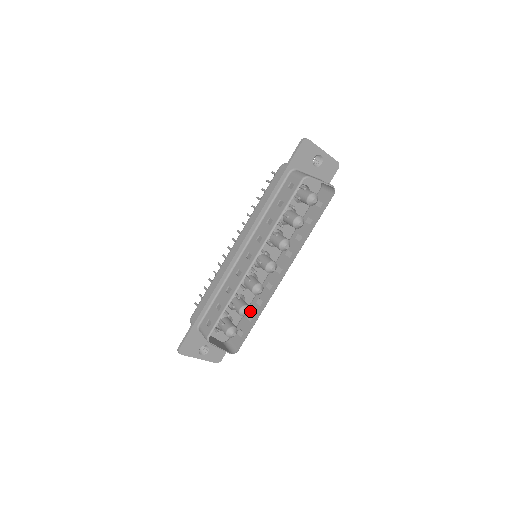
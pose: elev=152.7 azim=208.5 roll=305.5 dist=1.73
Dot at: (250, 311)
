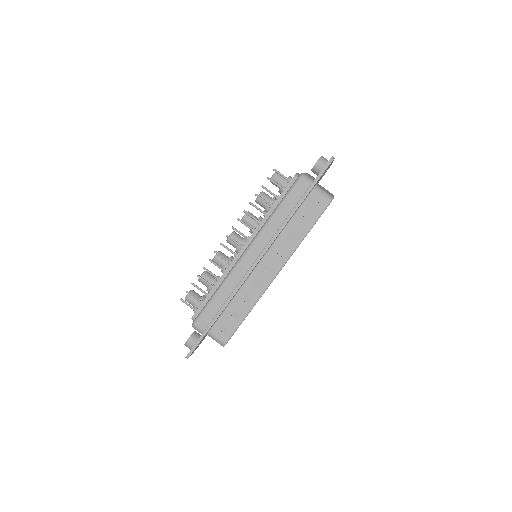
Dot at: occluded
